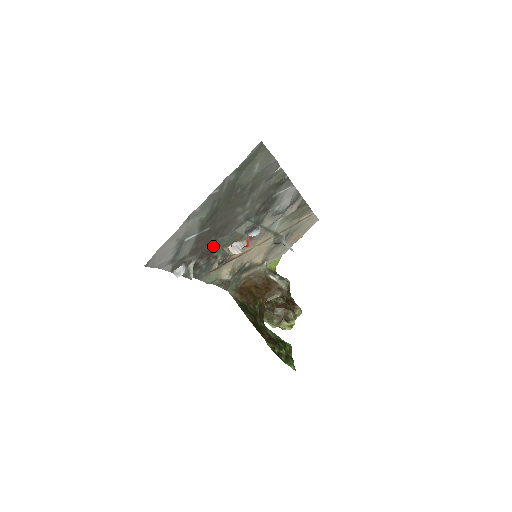
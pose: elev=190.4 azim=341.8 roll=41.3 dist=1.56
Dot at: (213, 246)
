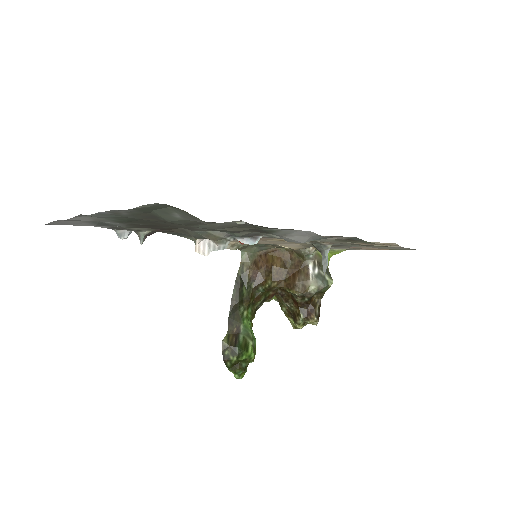
Dot at: (174, 229)
